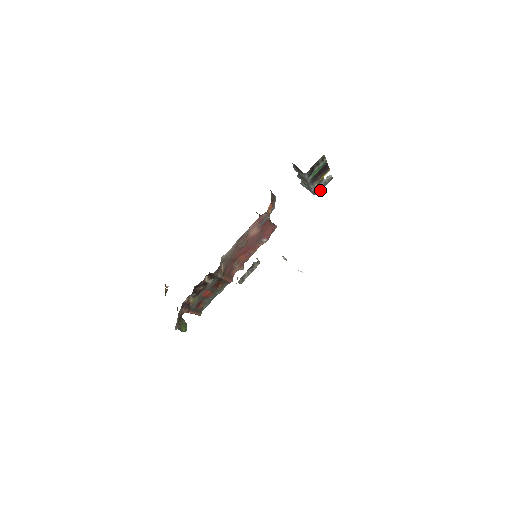
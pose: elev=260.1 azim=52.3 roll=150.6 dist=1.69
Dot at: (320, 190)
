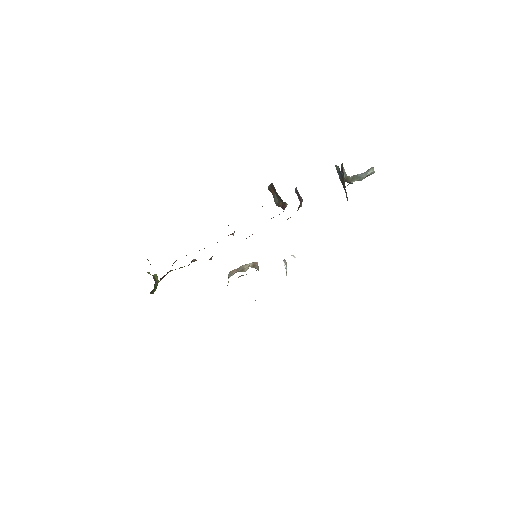
Dot at: occluded
